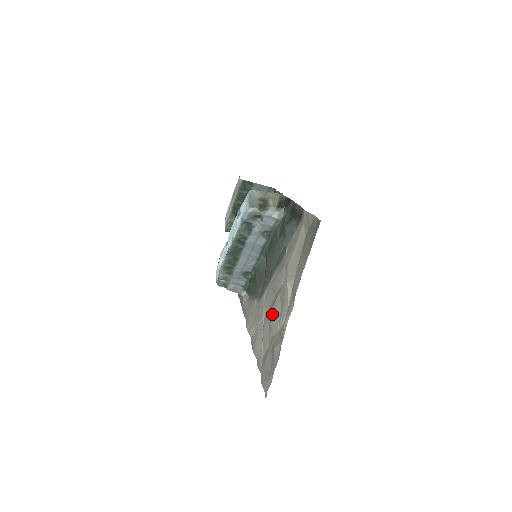
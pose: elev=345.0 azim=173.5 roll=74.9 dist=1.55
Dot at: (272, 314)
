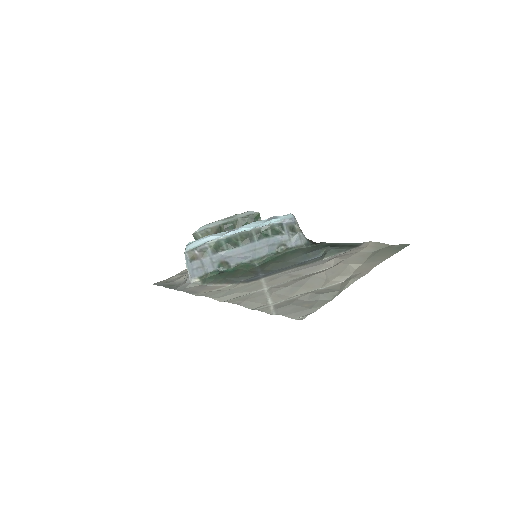
Dot at: (305, 281)
